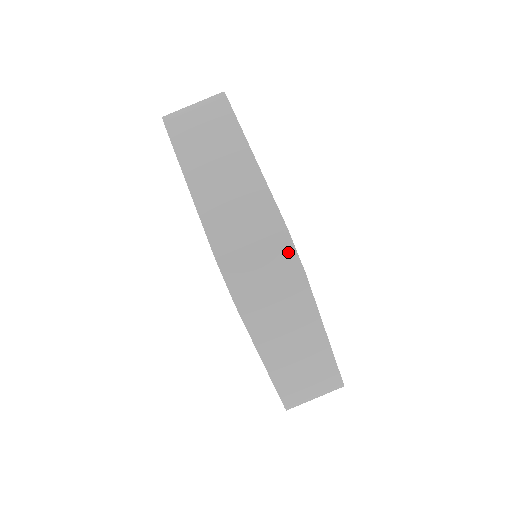
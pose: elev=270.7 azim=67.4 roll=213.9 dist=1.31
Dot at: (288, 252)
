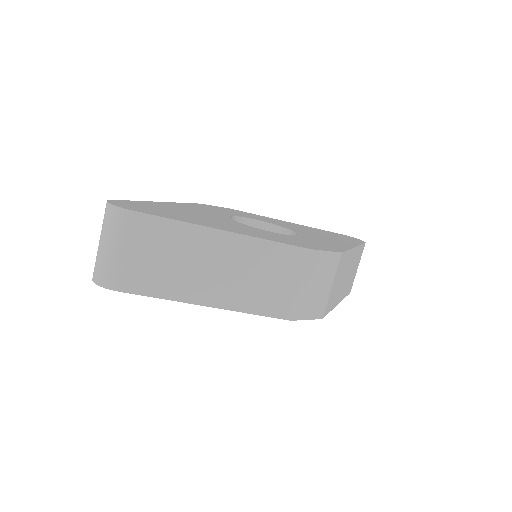
Dot at: (324, 259)
